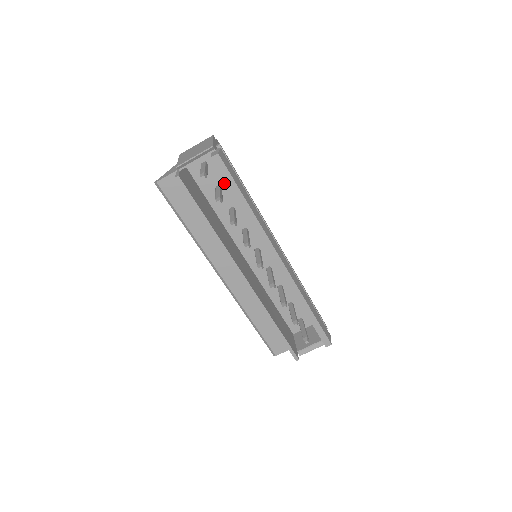
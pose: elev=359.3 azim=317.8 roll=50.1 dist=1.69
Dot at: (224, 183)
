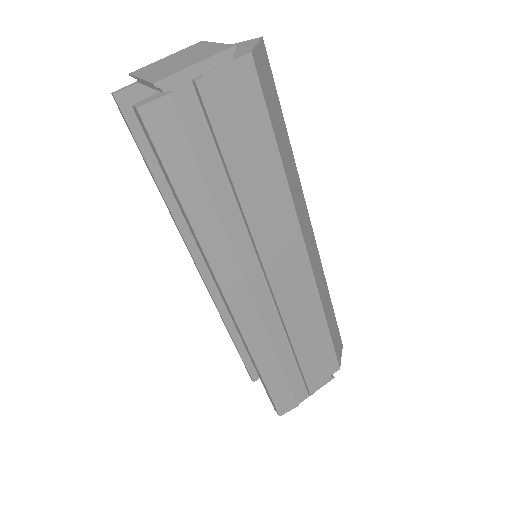
Dot at: occluded
